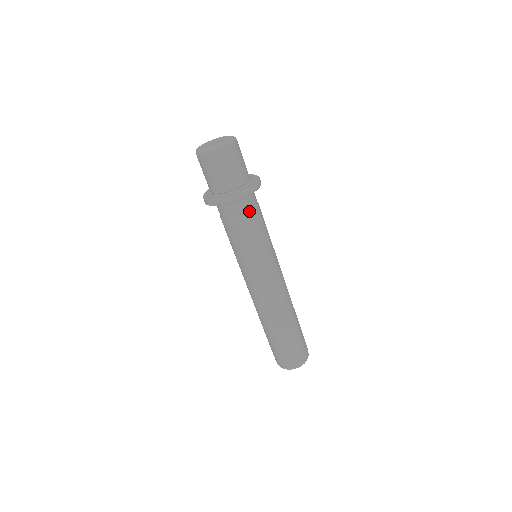
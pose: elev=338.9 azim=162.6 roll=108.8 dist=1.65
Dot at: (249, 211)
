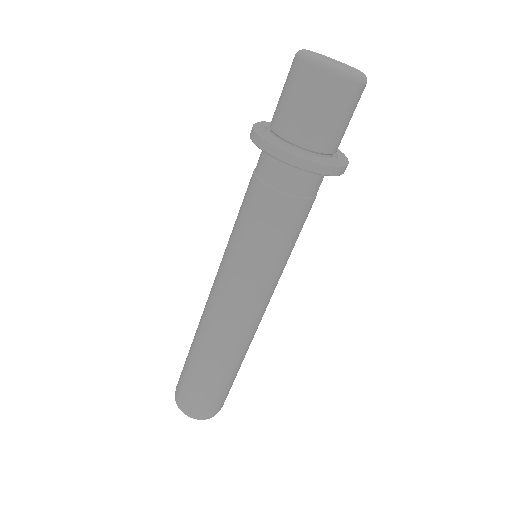
Dot at: (279, 188)
